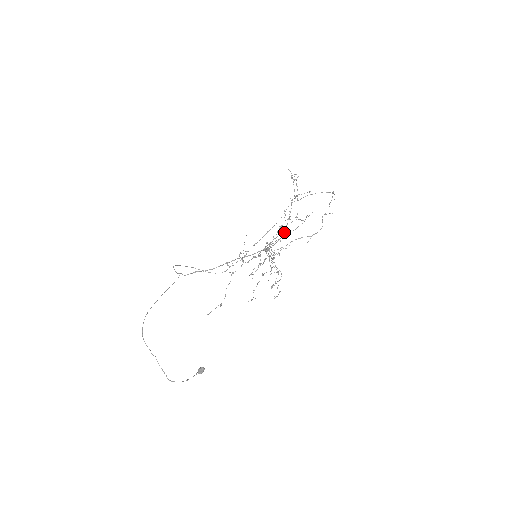
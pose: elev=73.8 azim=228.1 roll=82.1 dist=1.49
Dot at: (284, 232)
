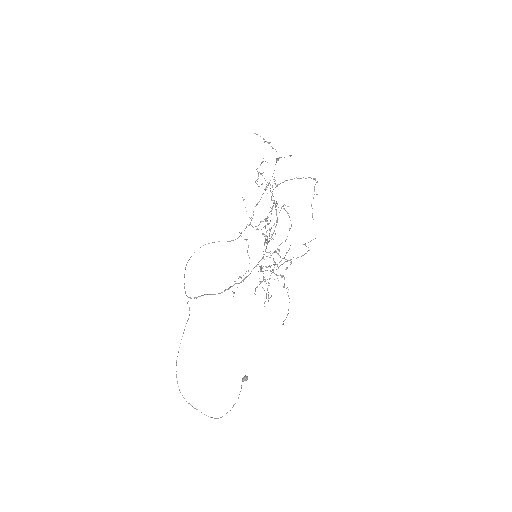
Dot at: (276, 222)
